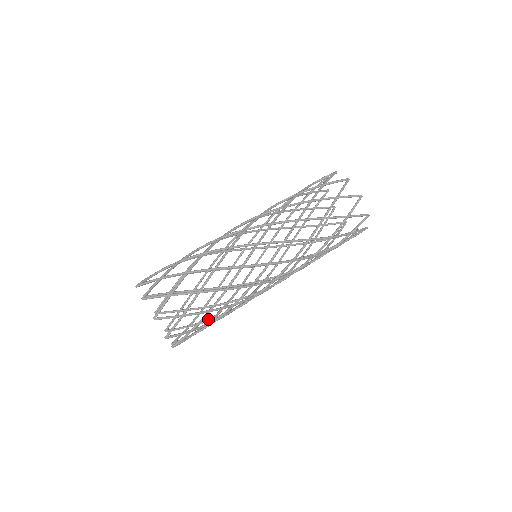
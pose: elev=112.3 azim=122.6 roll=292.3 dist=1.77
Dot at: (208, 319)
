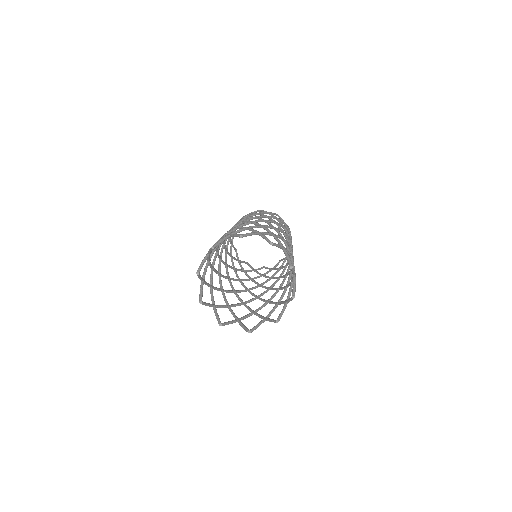
Dot at: (251, 312)
